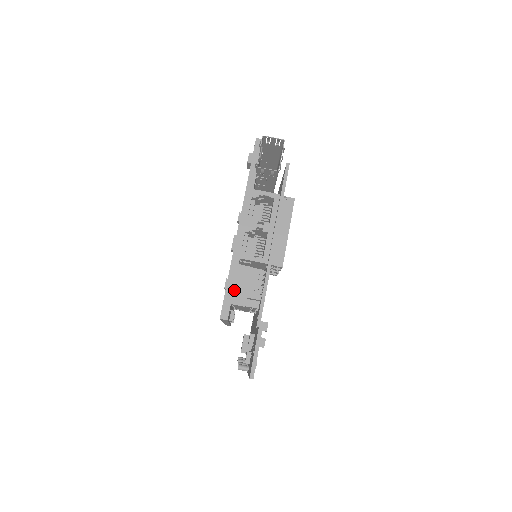
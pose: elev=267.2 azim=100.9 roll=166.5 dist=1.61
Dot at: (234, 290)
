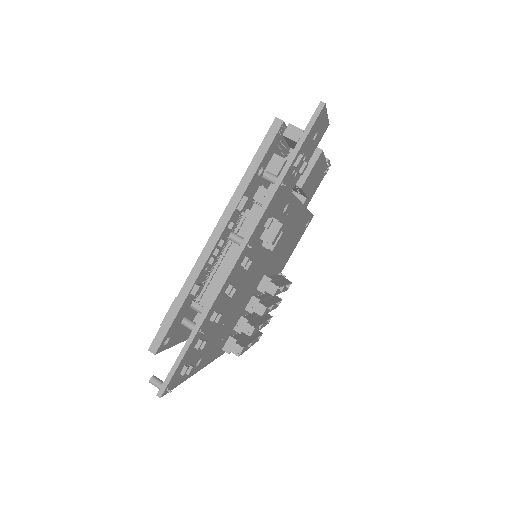
Dot at: occluded
